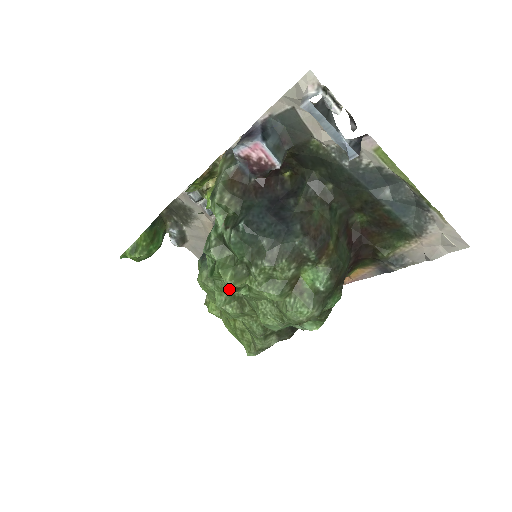
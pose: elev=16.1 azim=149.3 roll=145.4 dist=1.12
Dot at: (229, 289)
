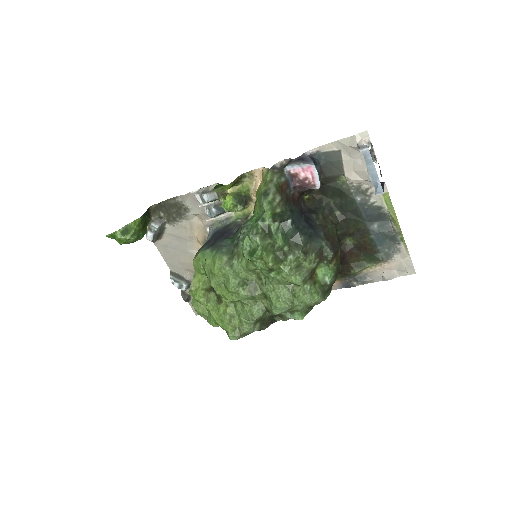
Dot at: (247, 274)
